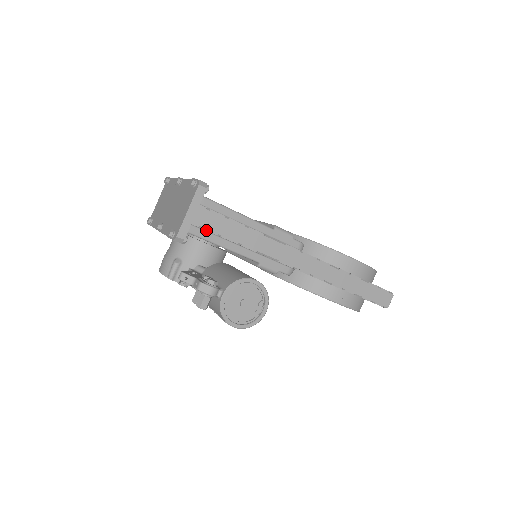
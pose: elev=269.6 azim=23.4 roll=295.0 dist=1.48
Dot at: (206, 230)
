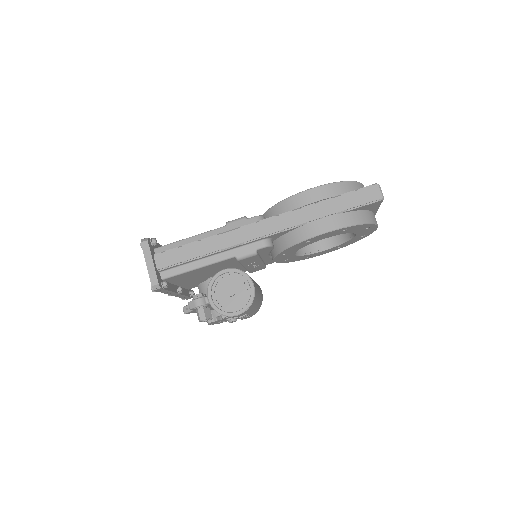
Dot at: (173, 266)
